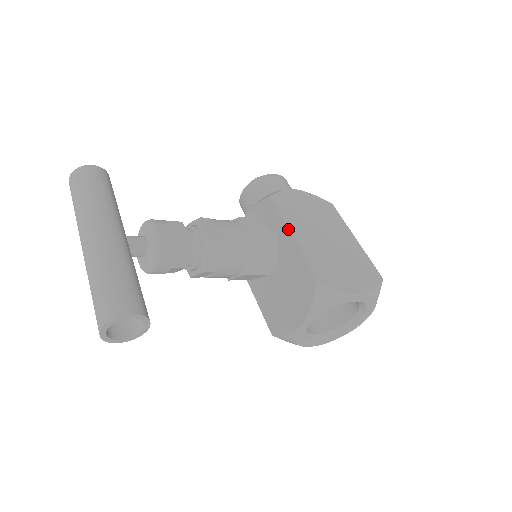
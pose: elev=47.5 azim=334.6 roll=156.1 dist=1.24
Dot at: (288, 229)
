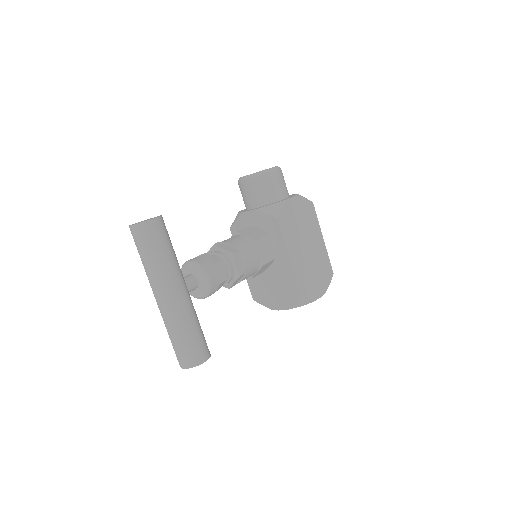
Dot at: (288, 252)
